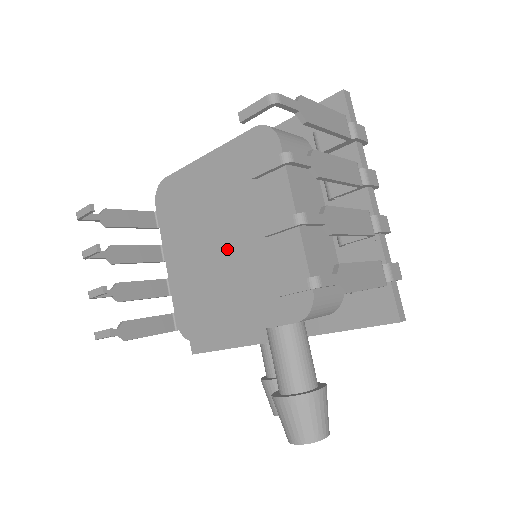
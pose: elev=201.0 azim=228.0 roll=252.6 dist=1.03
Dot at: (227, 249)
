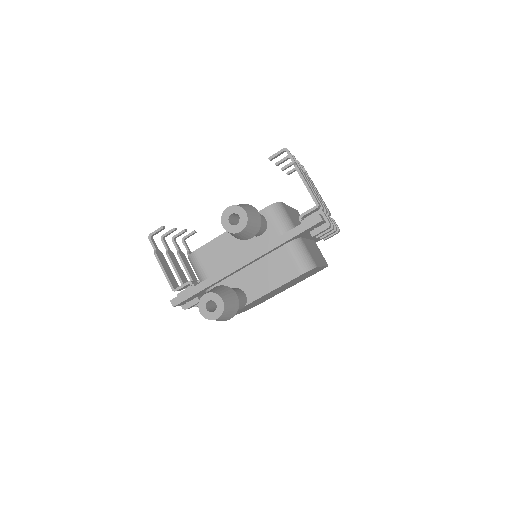
Dot at: occluded
